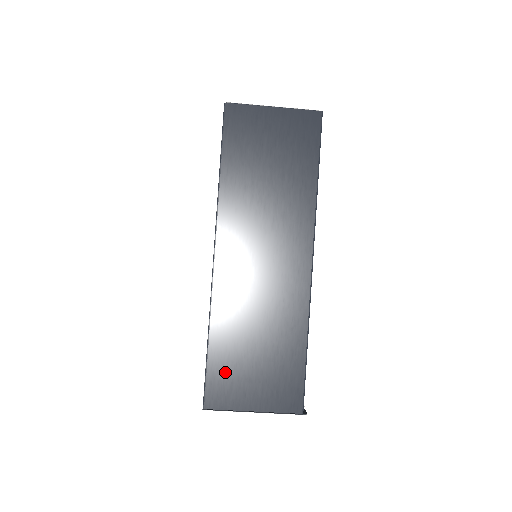
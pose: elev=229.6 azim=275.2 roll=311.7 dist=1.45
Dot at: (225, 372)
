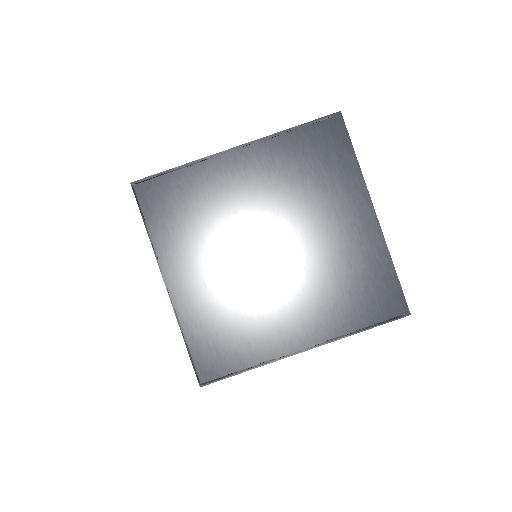
Dot at: occluded
